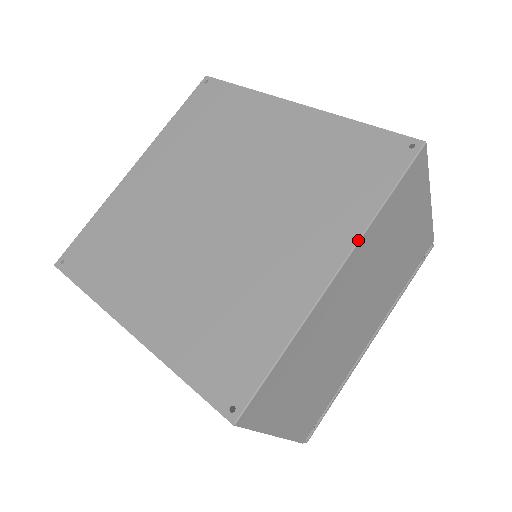
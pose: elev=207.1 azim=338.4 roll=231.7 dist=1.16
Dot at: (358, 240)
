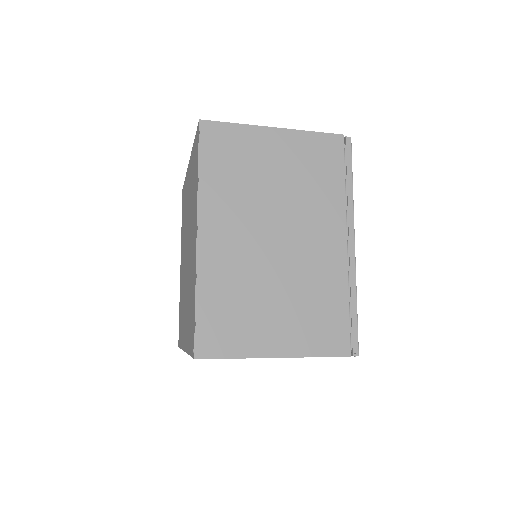
Dot at: occluded
